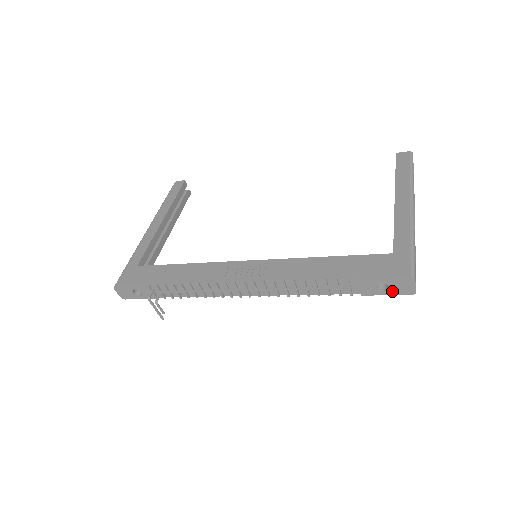
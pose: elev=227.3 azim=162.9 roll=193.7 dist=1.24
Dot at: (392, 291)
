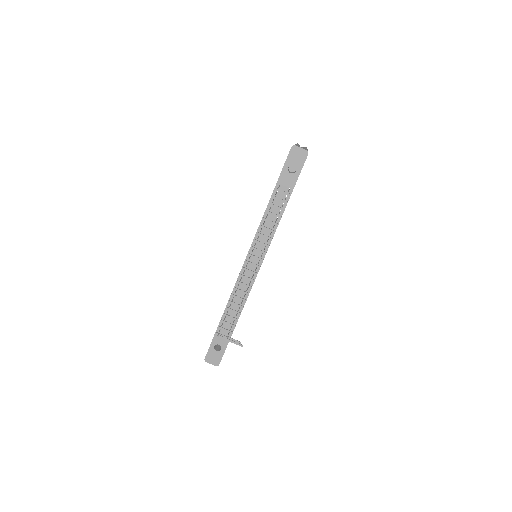
Dot at: (299, 165)
